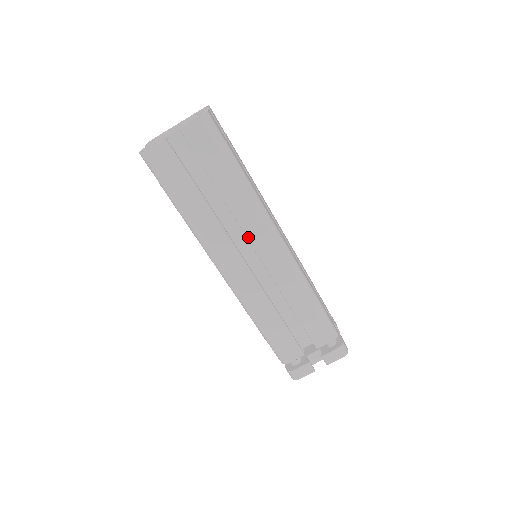
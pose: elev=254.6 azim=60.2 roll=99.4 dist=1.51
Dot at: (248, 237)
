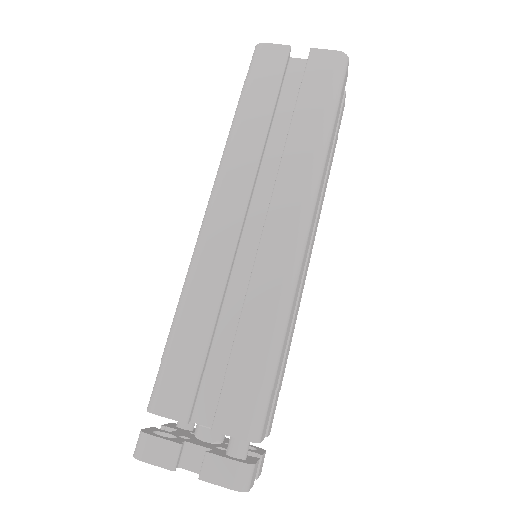
Dot at: (274, 192)
